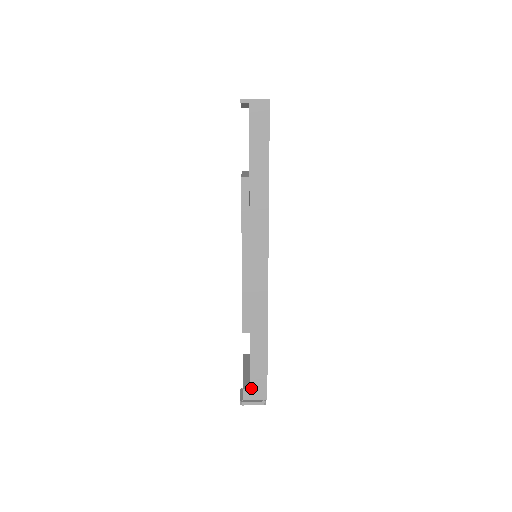
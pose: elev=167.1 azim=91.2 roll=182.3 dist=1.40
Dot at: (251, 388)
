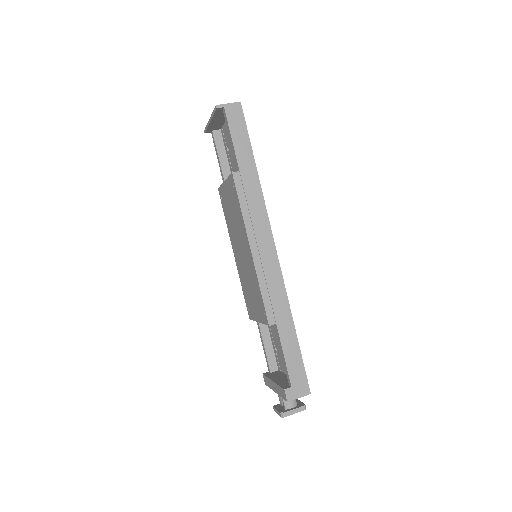
Dot at: (292, 385)
